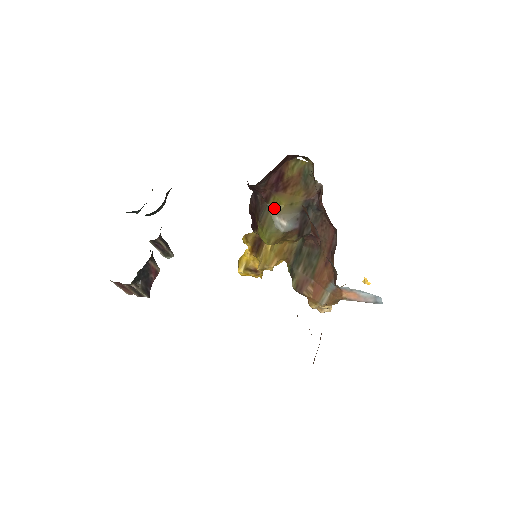
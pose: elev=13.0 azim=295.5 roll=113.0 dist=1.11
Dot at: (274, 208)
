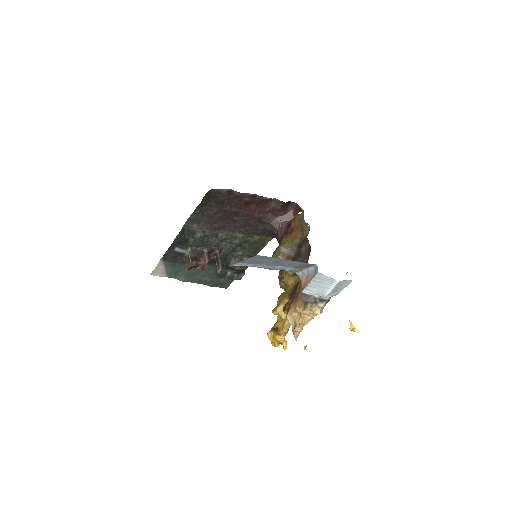
Dot at: (282, 244)
